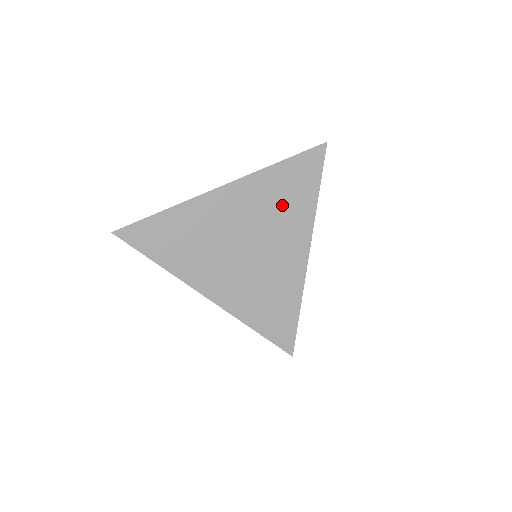
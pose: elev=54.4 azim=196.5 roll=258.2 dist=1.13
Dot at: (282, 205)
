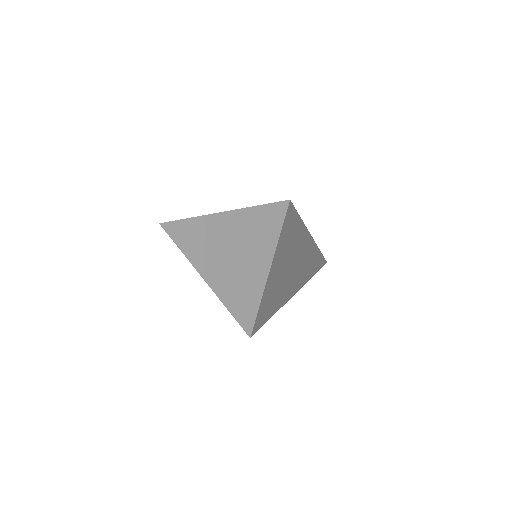
Dot at: (261, 232)
